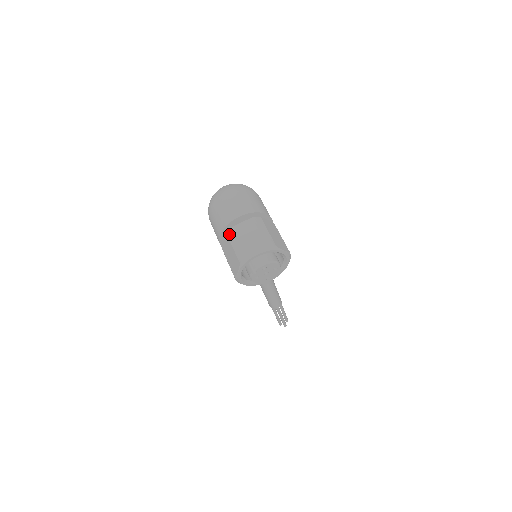
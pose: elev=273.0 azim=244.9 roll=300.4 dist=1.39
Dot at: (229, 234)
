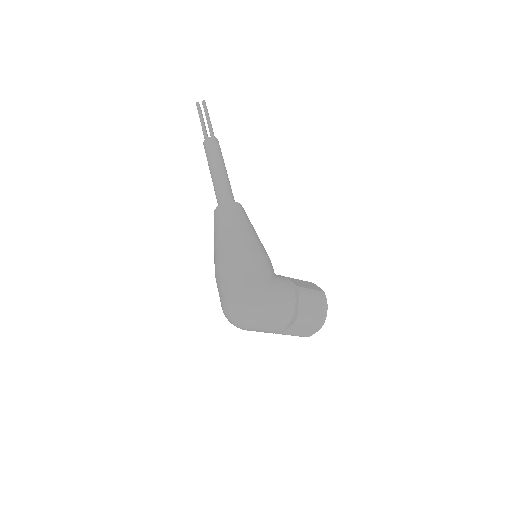
Dot at: occluded
